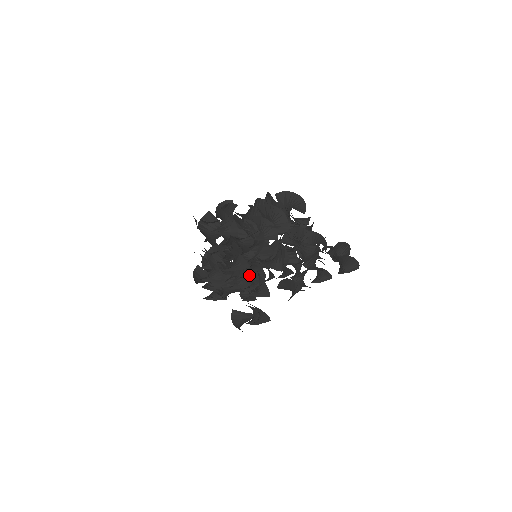
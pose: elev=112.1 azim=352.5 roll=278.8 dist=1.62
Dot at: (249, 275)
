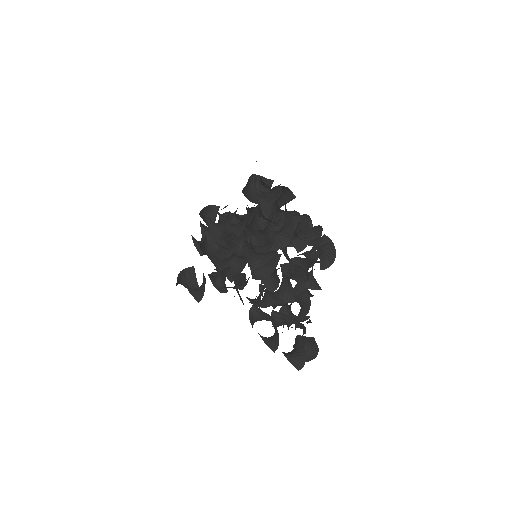
Dot at: (234, 257)
